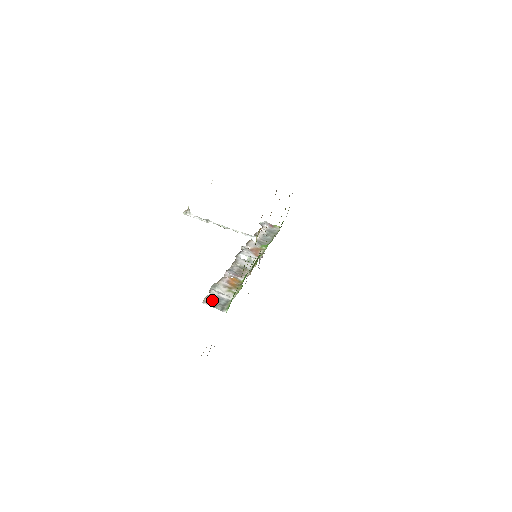
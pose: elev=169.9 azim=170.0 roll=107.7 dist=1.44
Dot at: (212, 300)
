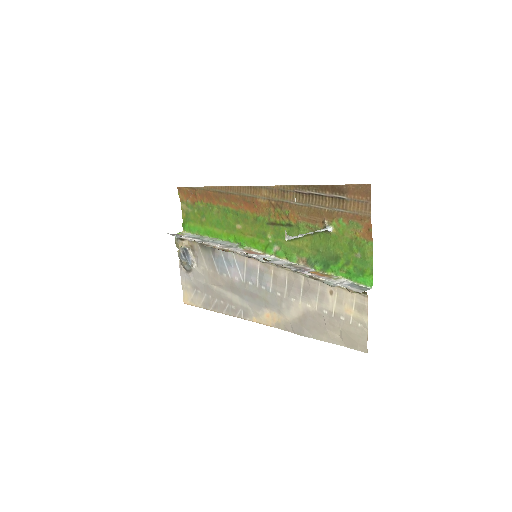
Dot at: (355, 288)
